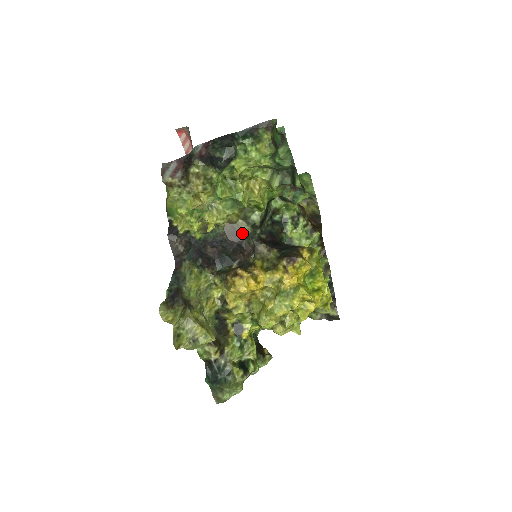
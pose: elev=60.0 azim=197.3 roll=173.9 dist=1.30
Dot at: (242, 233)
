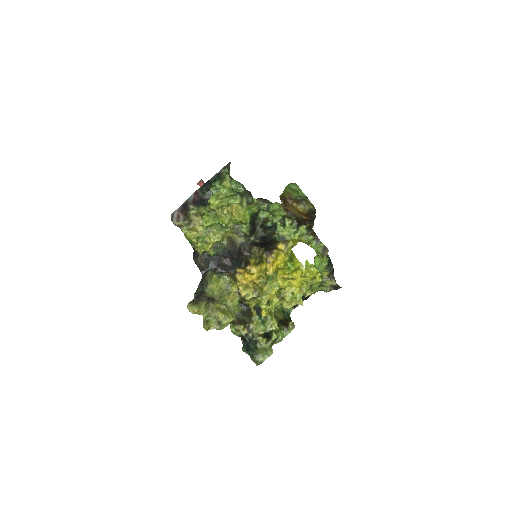
Dot at: (238, 243)
